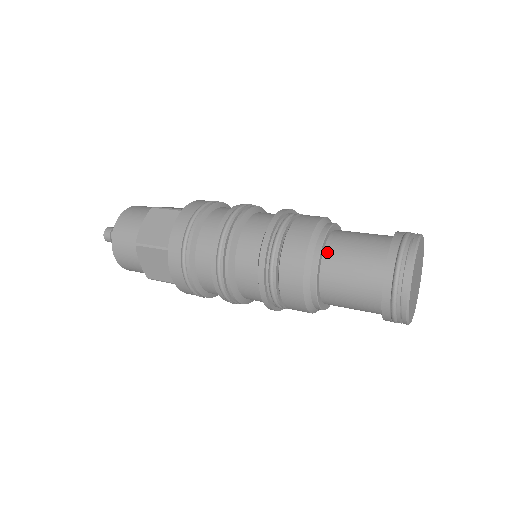
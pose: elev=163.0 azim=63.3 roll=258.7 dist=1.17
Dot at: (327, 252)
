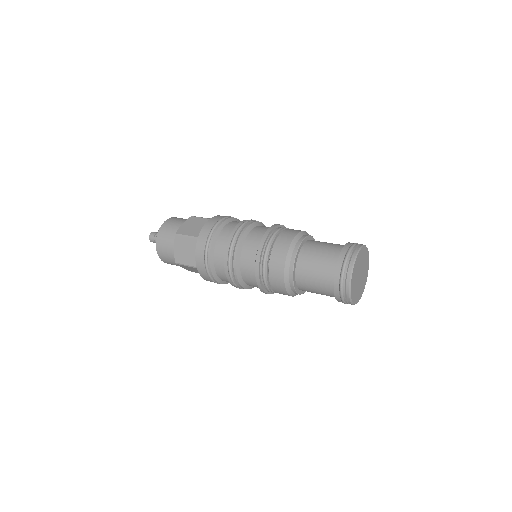
Dot at: (304, 247)
